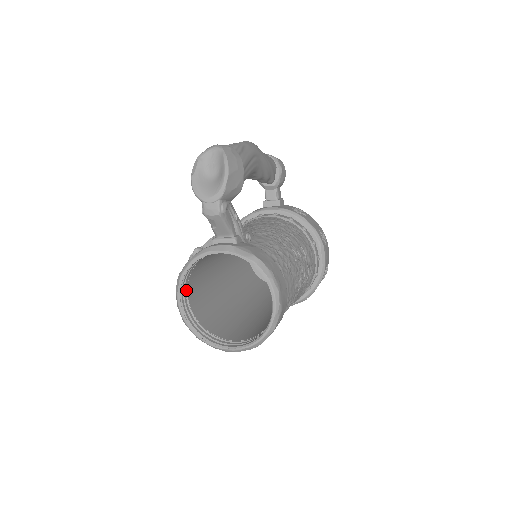
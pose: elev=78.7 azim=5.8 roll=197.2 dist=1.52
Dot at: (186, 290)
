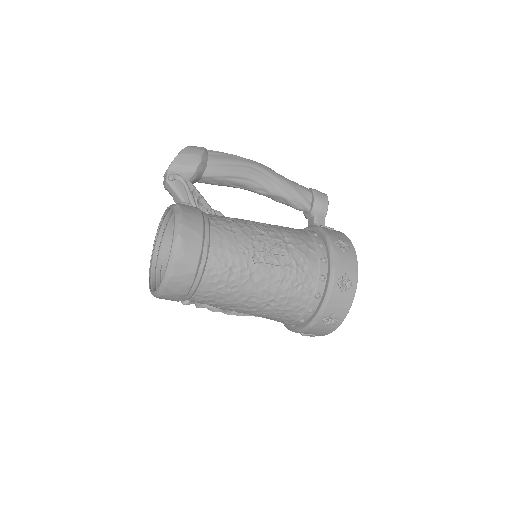
Dot at: (163, 260)
